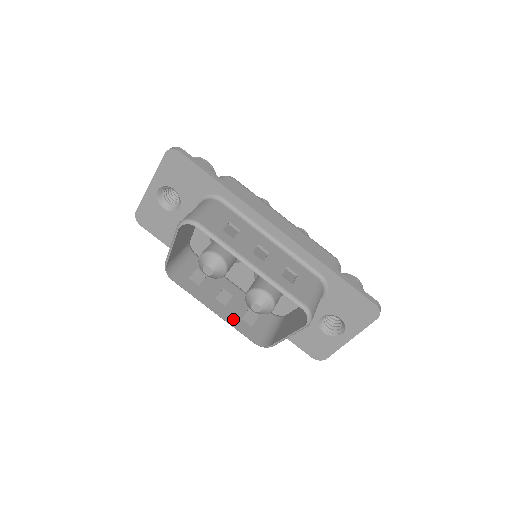
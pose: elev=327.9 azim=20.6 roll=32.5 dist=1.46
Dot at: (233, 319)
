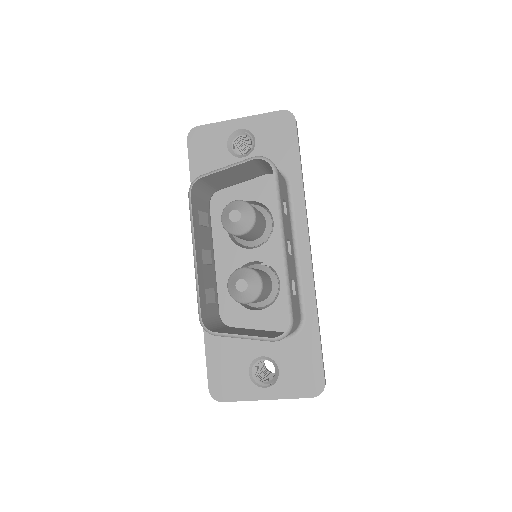
Dot at: (201, 279)
